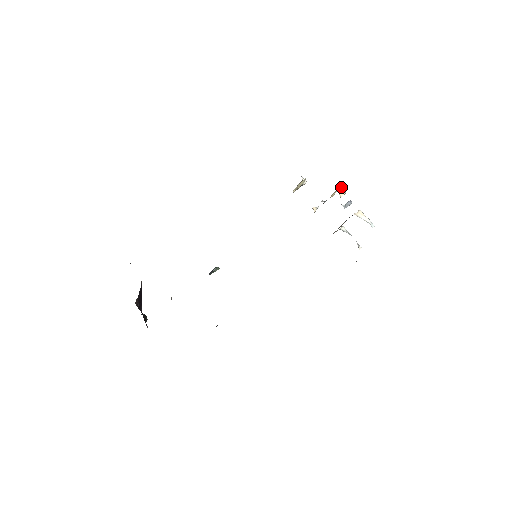
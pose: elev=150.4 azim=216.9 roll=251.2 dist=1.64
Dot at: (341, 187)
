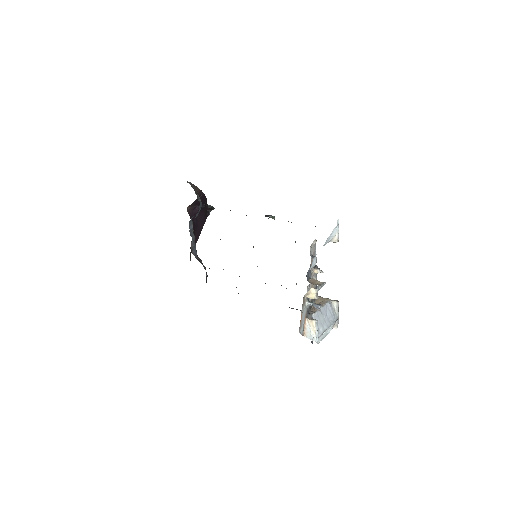
Dot at: (314, 292)
